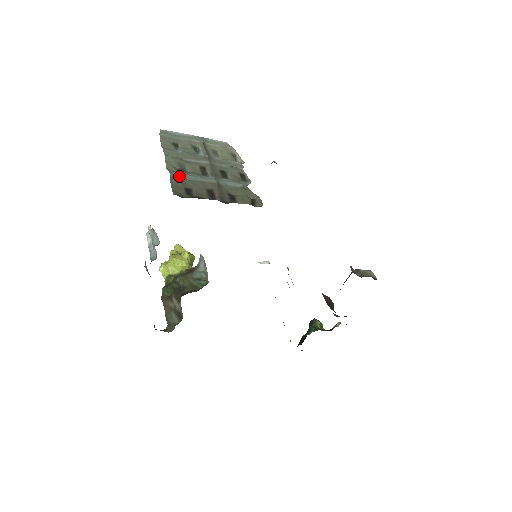
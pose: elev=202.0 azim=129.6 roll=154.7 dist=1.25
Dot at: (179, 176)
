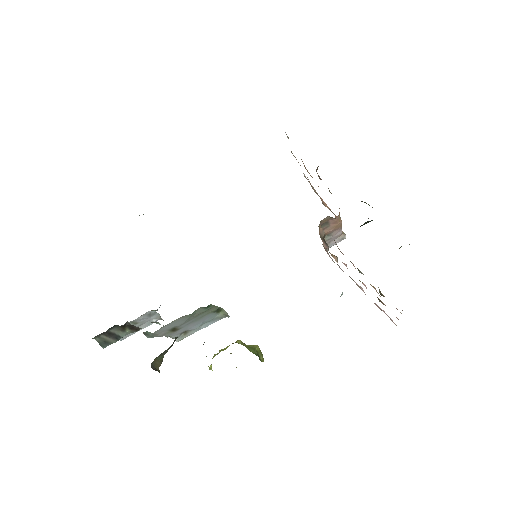
Dot at: occluded
